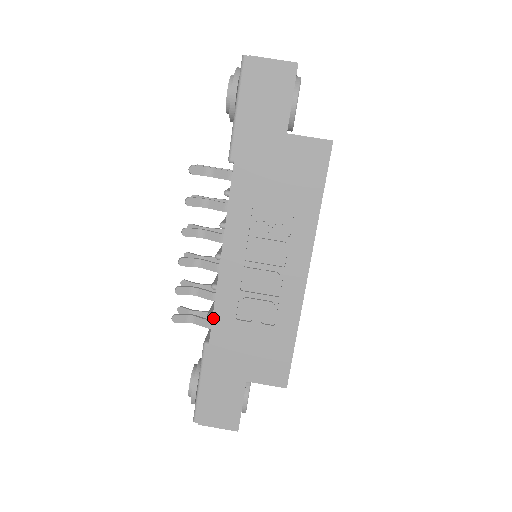
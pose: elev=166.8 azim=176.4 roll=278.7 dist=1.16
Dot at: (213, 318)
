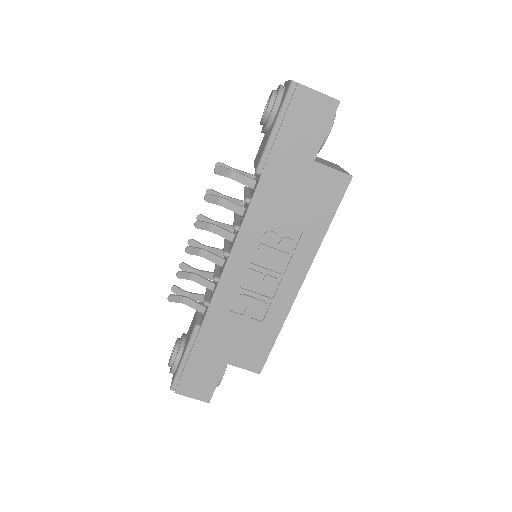
Dot at: (209, 306)
